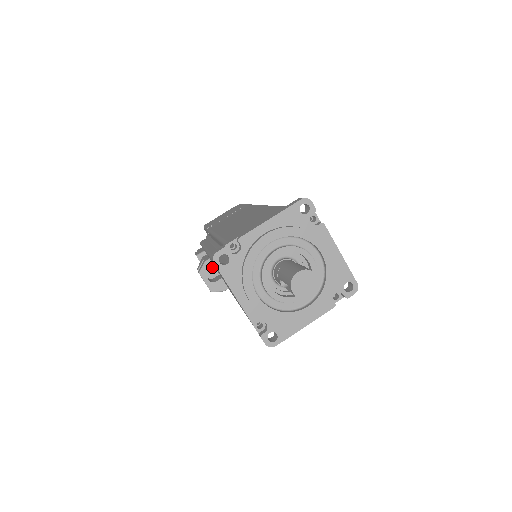
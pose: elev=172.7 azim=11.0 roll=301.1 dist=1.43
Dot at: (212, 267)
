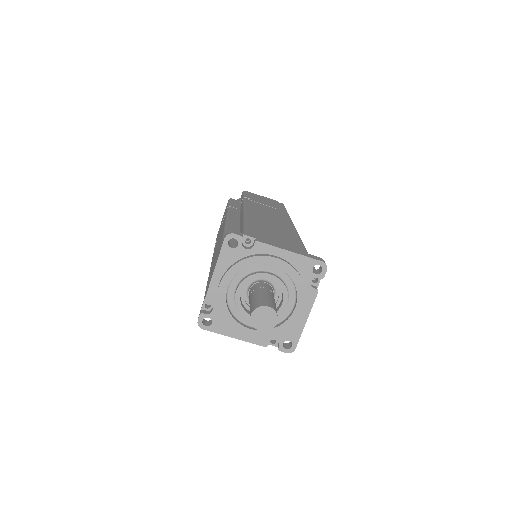
Dot at: occluded
